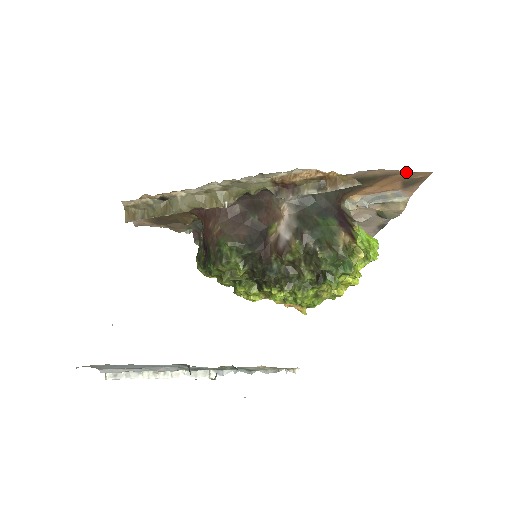
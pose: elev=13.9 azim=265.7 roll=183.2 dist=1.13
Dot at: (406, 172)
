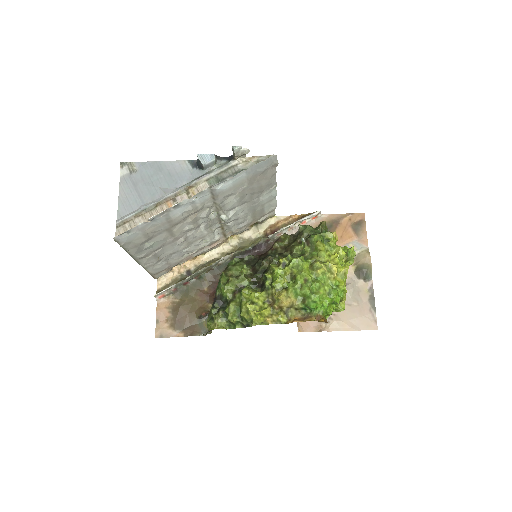
Dot at: (347, 214)
